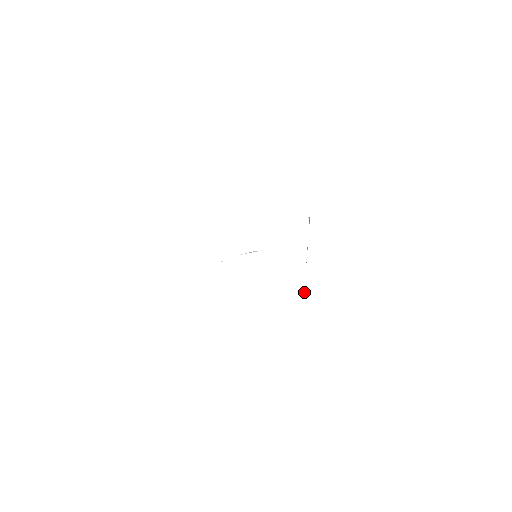
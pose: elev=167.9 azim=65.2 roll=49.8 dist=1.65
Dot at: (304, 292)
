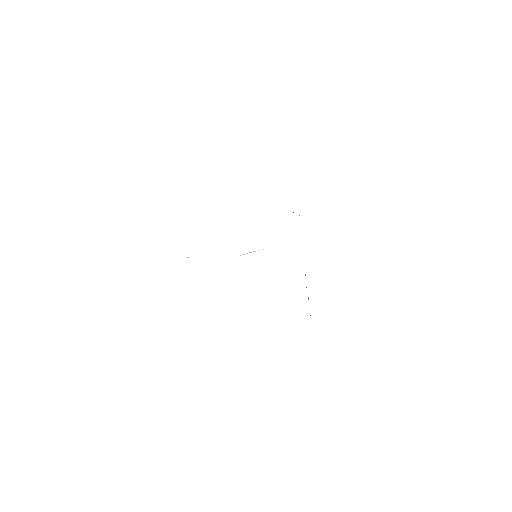
Dot at: occluded
